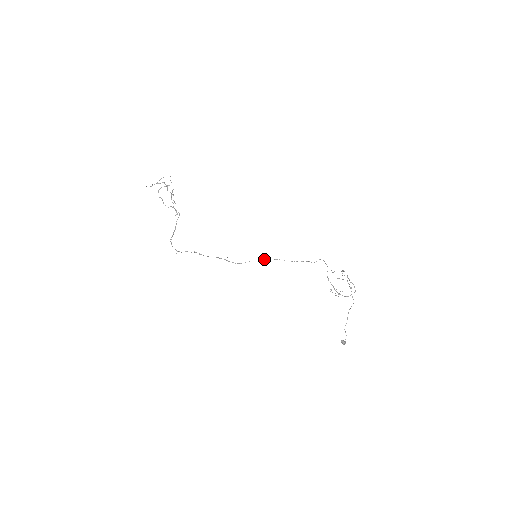
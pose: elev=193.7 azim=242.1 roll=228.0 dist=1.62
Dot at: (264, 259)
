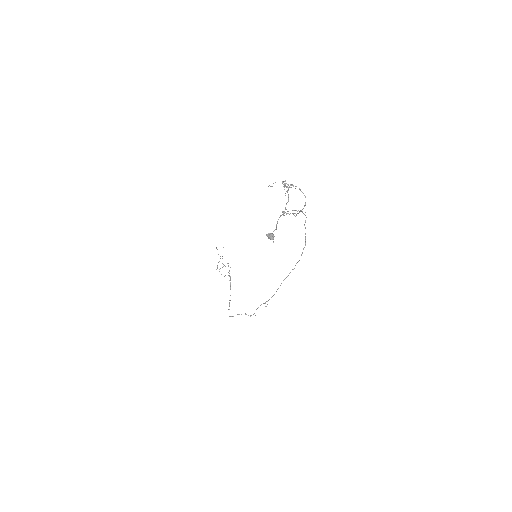
Dot at: (286, 277)
